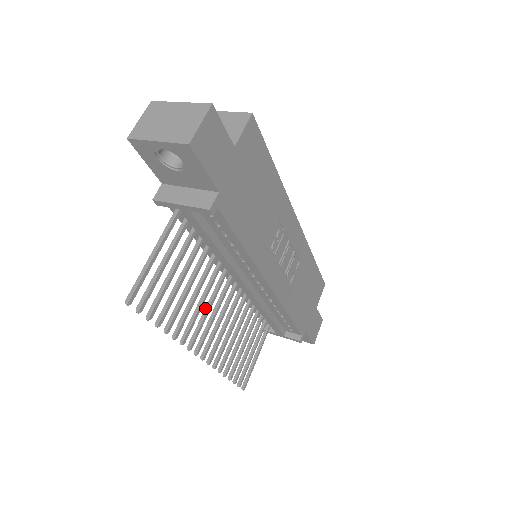
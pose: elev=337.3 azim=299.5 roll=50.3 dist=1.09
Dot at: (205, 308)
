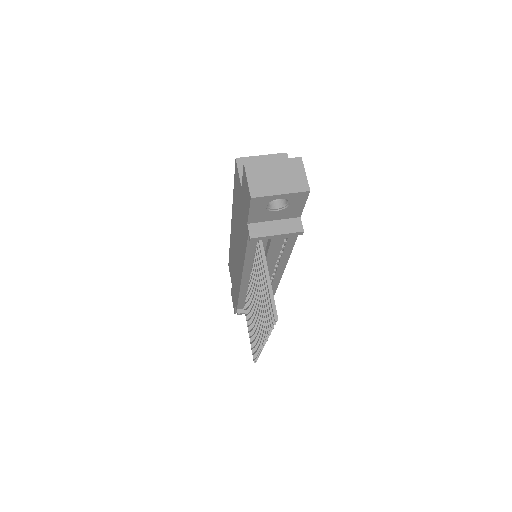
Dot at: (257, 308)
